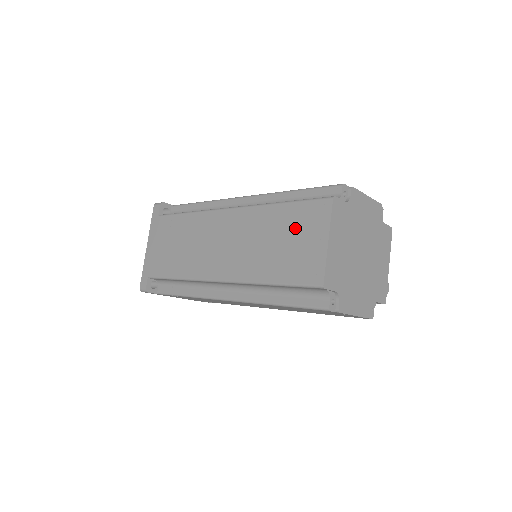
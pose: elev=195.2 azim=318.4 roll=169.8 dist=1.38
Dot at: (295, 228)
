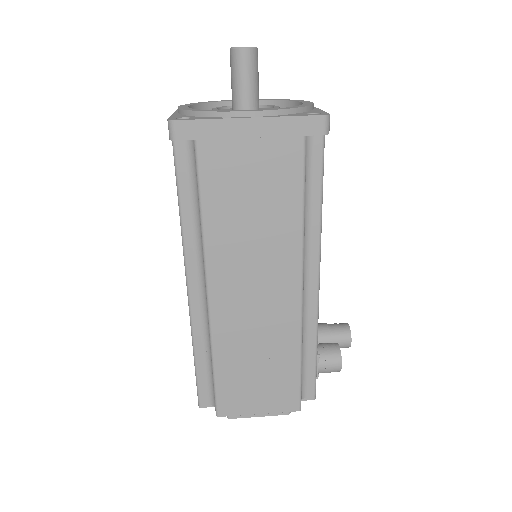
Dot at: occluded
